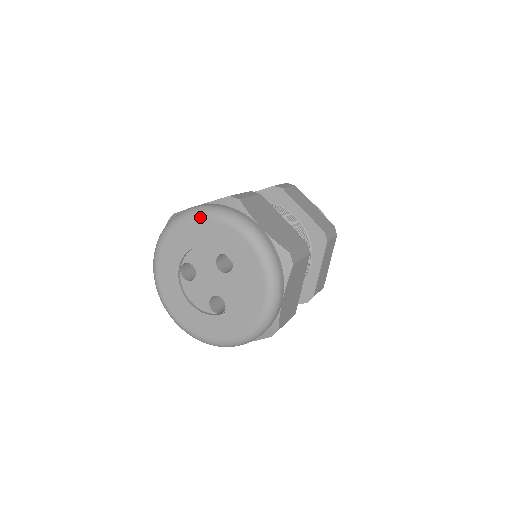
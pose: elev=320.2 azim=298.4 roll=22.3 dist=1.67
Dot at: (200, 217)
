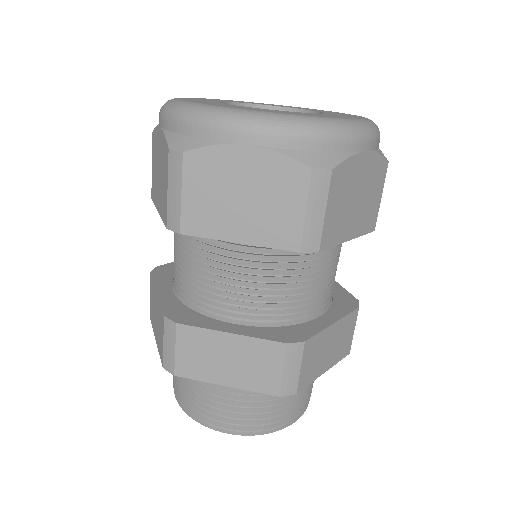
Dot at: occluded
